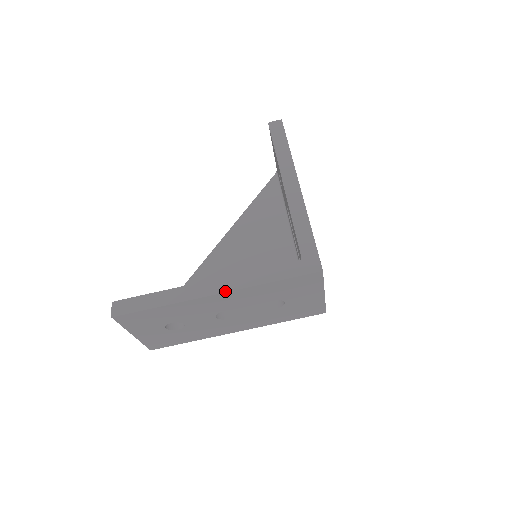
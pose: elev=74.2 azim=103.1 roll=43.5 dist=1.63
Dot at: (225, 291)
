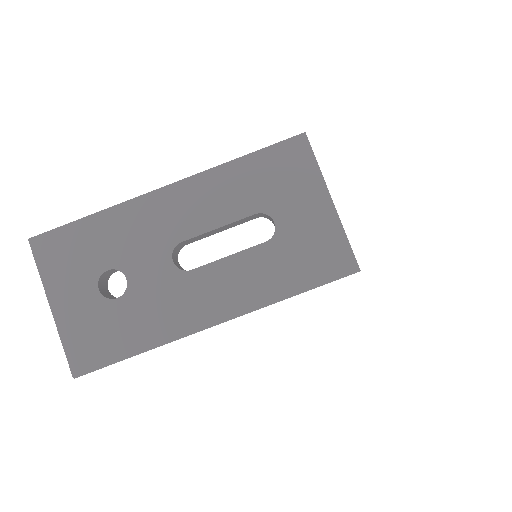
Dot at: (178, 181)
